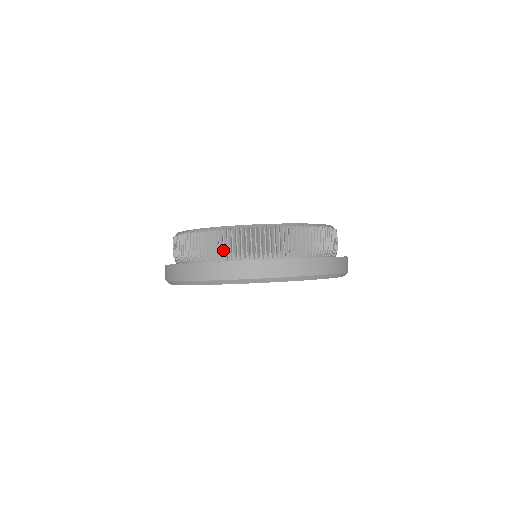
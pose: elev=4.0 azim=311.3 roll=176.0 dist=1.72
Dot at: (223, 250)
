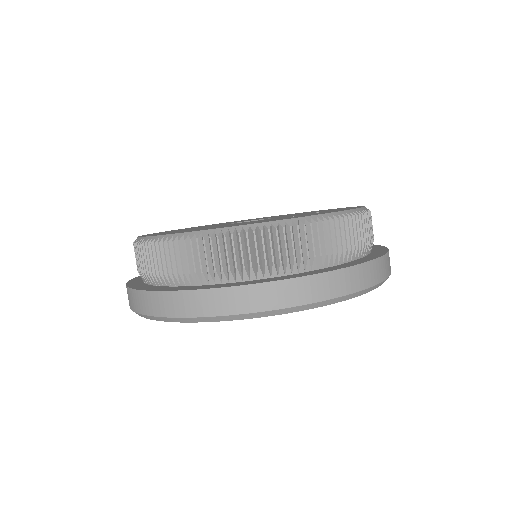
Dot at: (279, 259)
